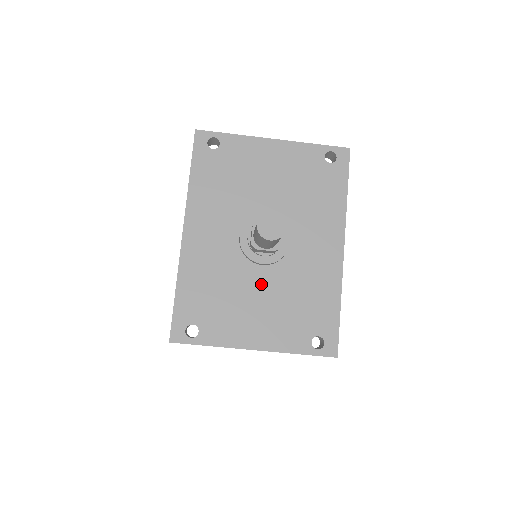
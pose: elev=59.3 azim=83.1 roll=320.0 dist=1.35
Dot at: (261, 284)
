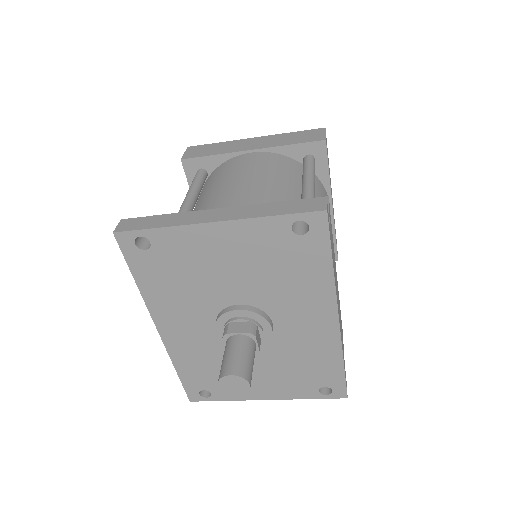
Dot at: (255, 359)
